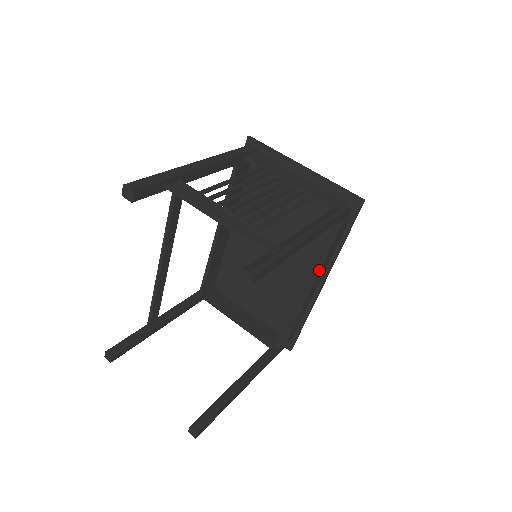
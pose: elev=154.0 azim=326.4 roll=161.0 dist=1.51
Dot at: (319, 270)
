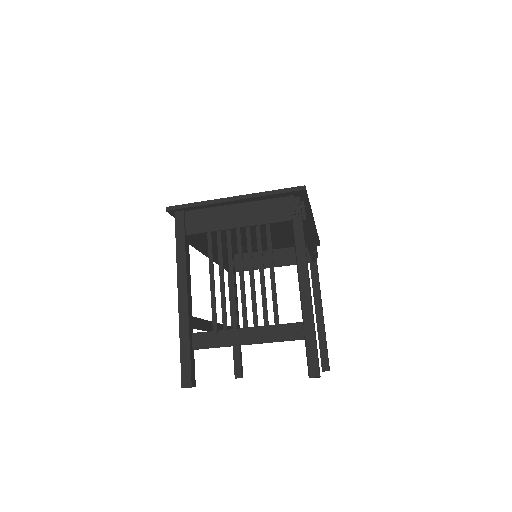
Dot at: (310, 235)
